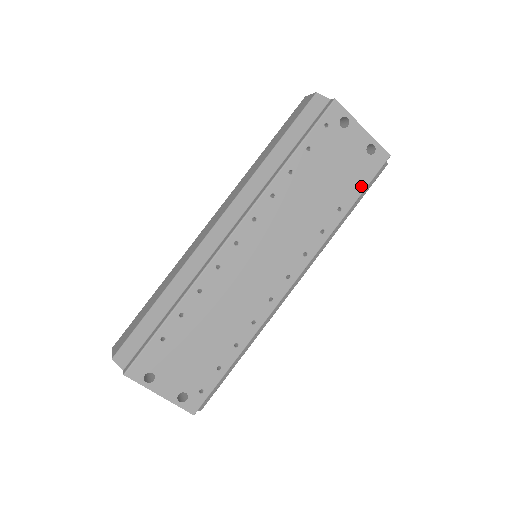
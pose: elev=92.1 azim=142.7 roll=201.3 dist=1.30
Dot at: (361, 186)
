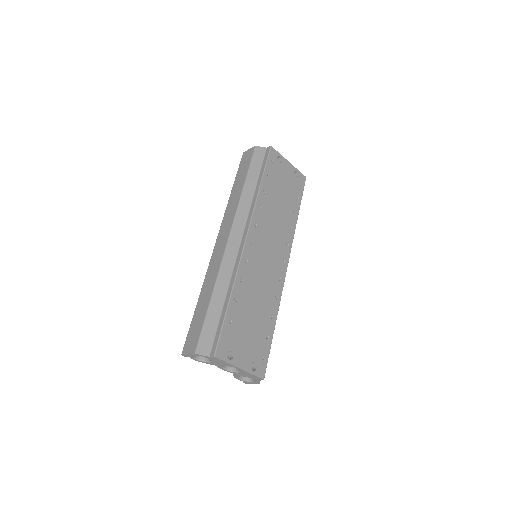
Dot at: (299, 197)
